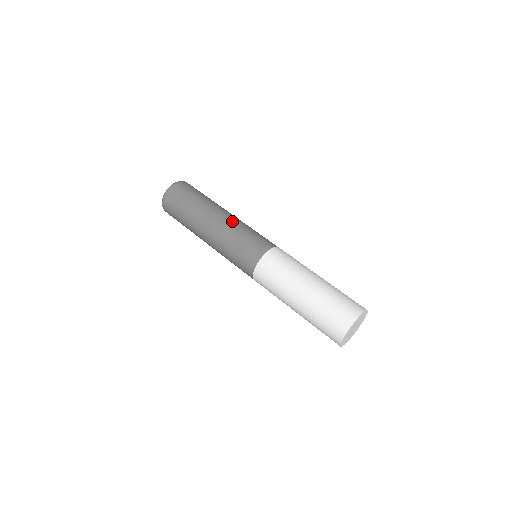
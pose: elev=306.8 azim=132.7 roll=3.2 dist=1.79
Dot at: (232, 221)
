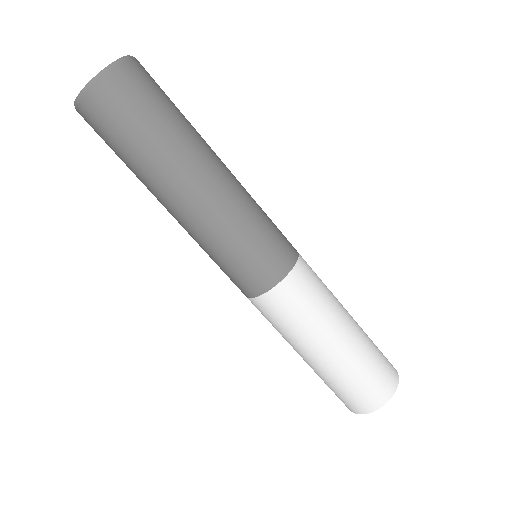
Dot at: (205, 221)
